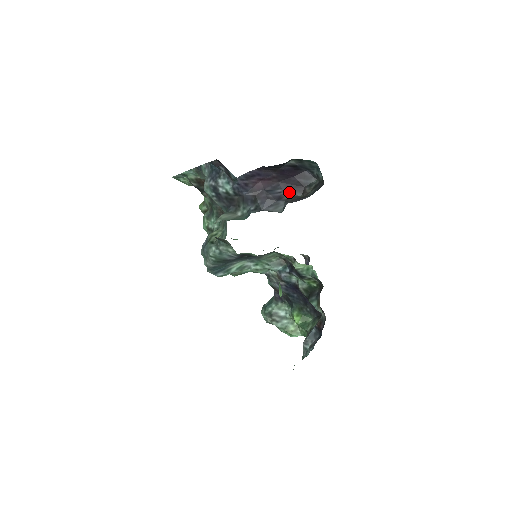
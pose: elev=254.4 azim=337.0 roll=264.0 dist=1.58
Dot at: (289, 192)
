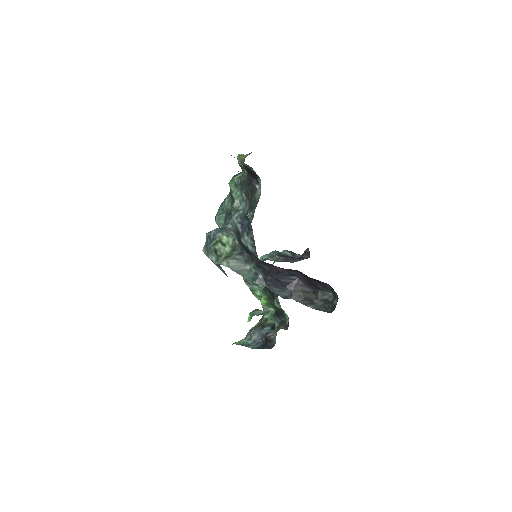
Dot at: (303, 282)
